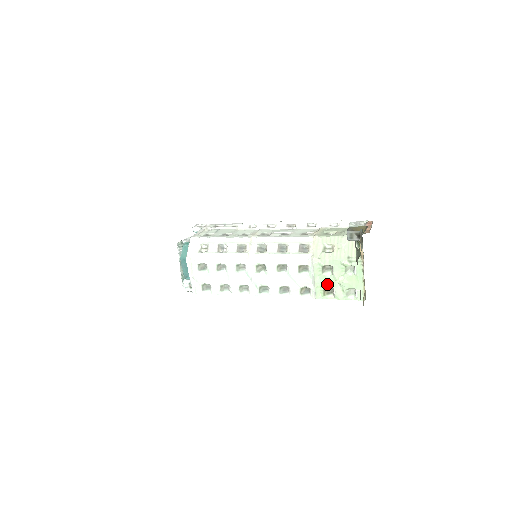
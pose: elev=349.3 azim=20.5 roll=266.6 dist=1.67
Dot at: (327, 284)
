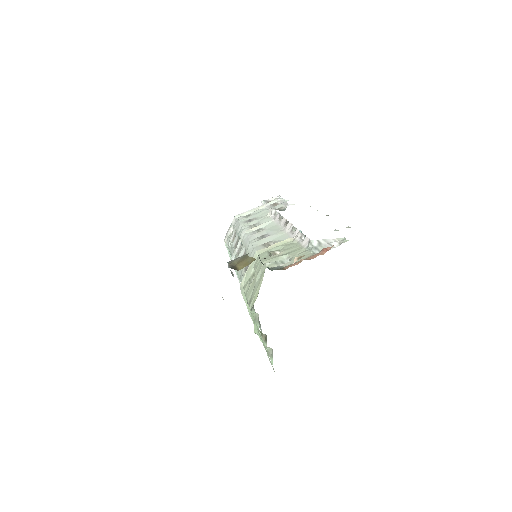
Dot at: occluded
